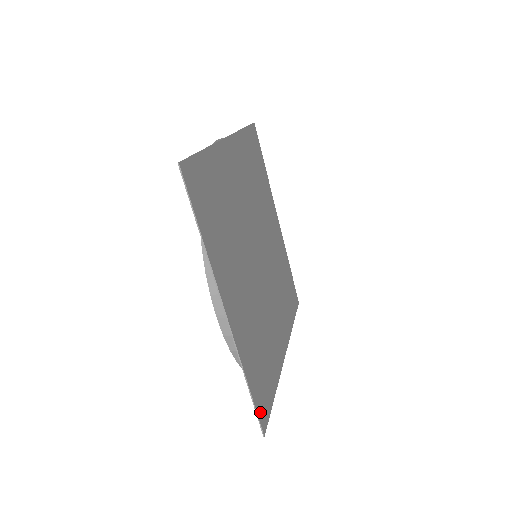
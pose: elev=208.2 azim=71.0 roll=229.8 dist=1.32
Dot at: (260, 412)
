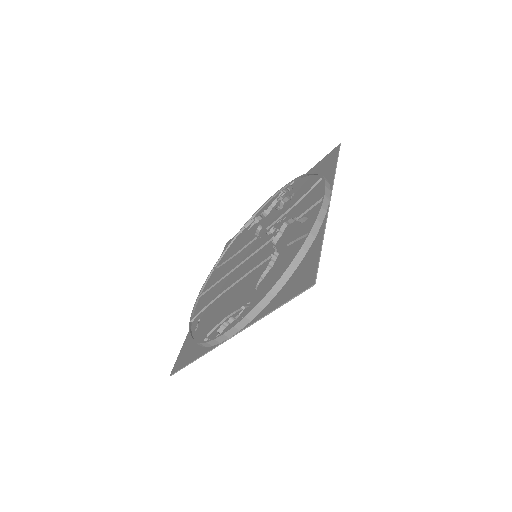
Dot at: (312, 271)
